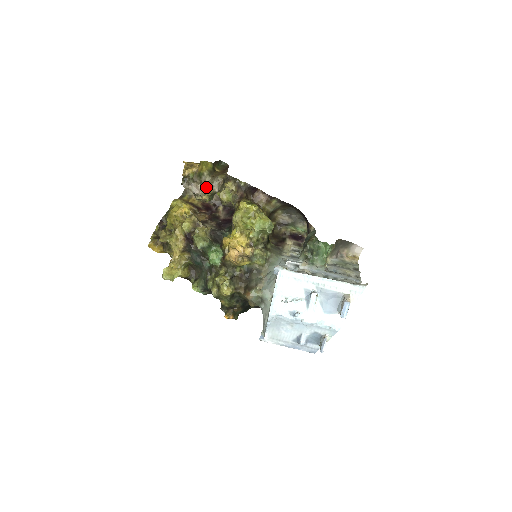
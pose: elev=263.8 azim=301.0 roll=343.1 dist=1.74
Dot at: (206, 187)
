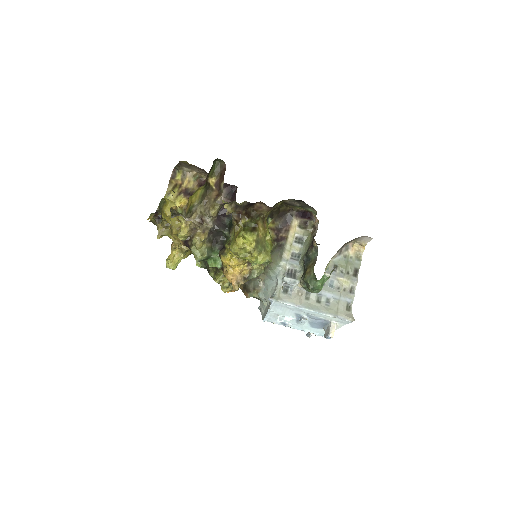
Dot at: (198, 220)
